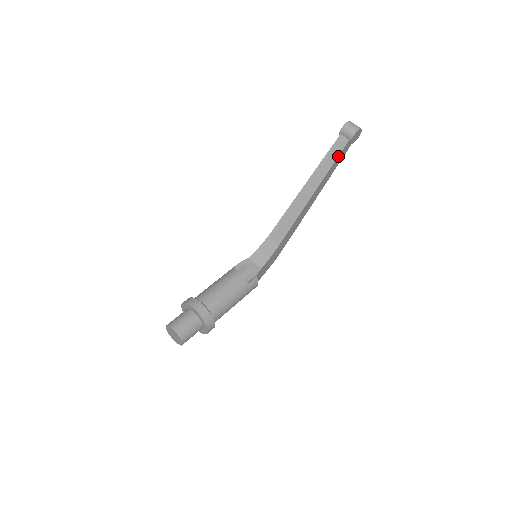
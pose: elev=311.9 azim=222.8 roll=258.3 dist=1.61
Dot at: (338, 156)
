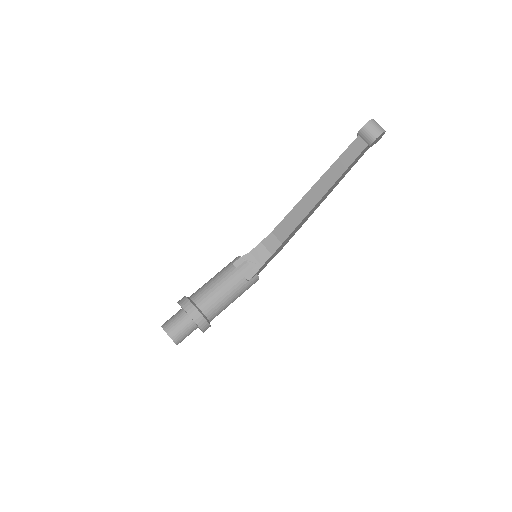
Dot at: (353, 161)
